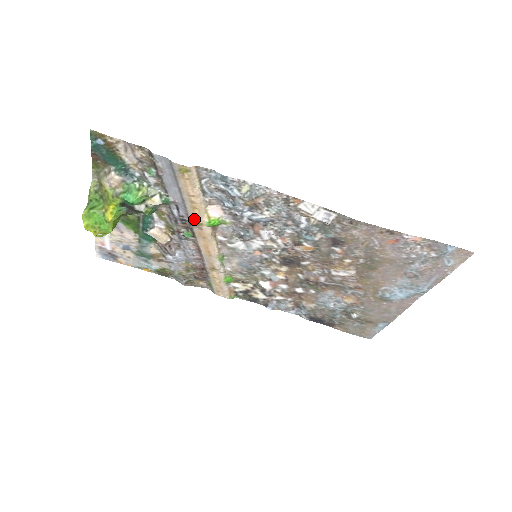
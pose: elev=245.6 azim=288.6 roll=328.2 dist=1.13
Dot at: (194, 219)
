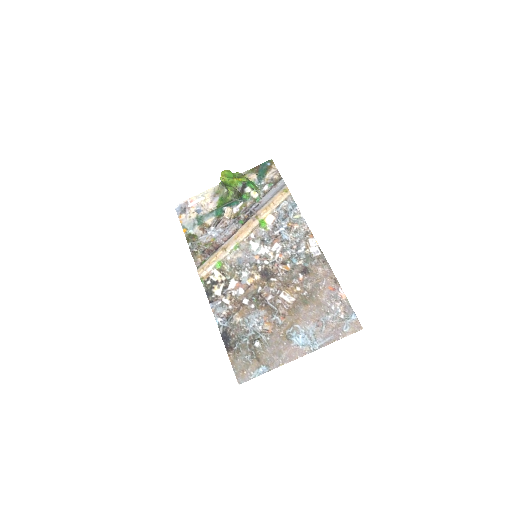
Dot at: (258, 214)
